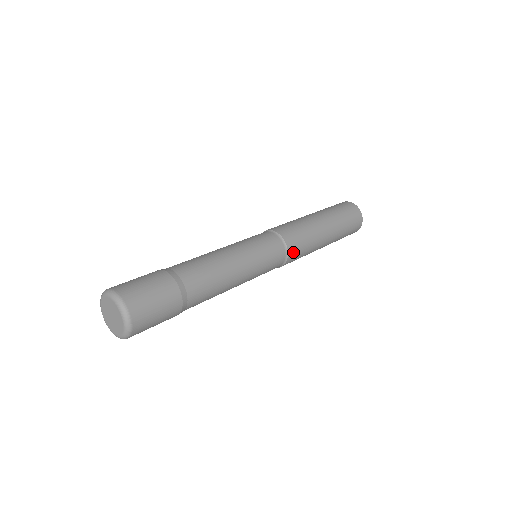
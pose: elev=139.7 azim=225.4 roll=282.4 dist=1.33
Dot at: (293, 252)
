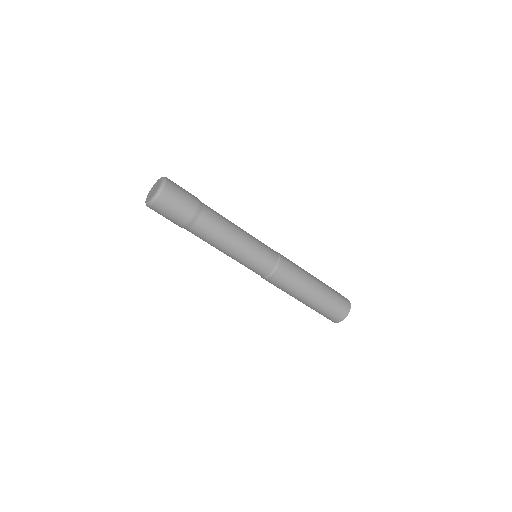
Dot at: (276, 278)
